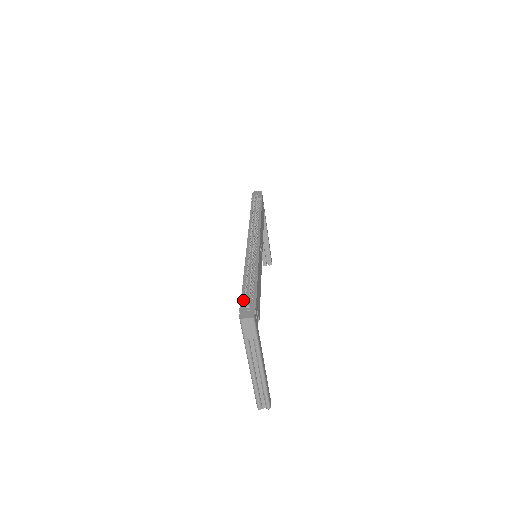
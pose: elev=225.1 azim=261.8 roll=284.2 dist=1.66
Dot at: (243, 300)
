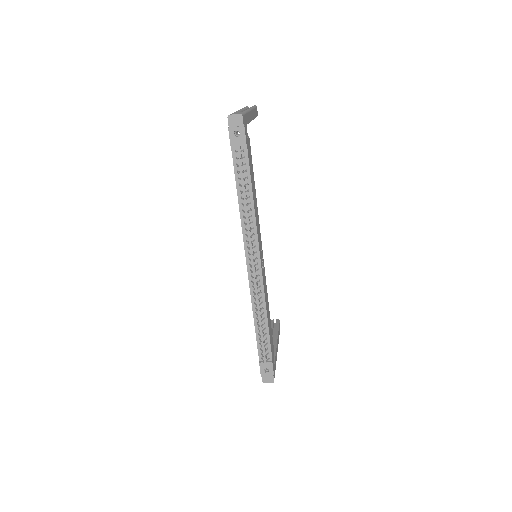
Dot at: (261, 364)
